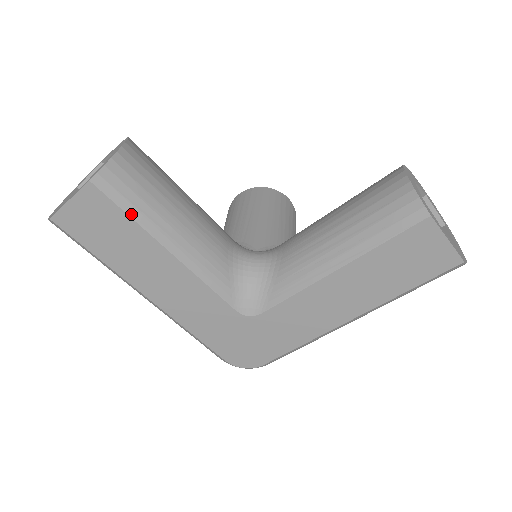
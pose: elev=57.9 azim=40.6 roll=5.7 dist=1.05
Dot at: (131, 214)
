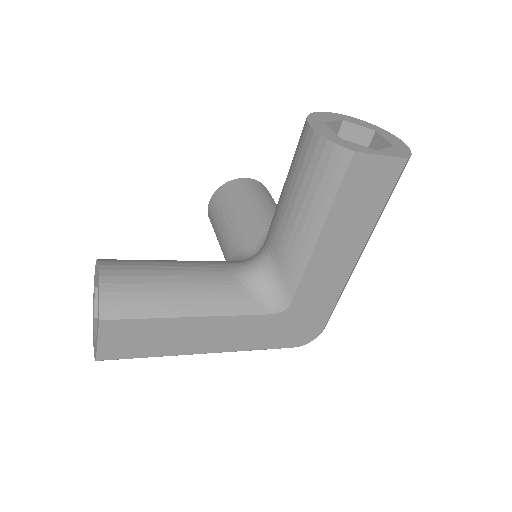
Dot at: (145, 316)
